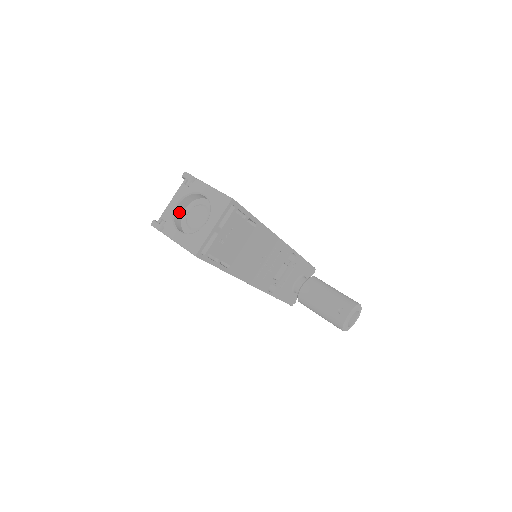
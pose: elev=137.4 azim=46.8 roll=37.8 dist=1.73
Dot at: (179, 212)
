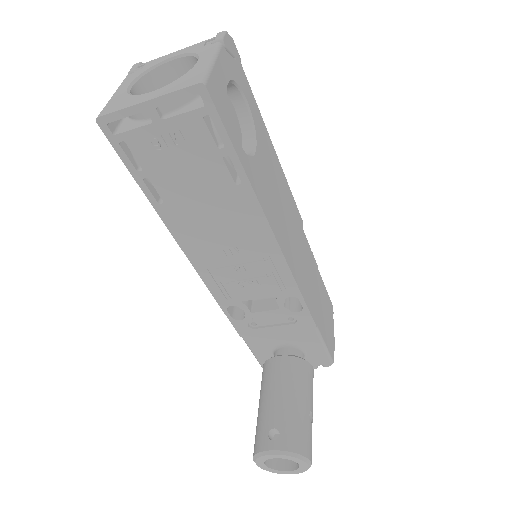
Dot at: (169, 74)
